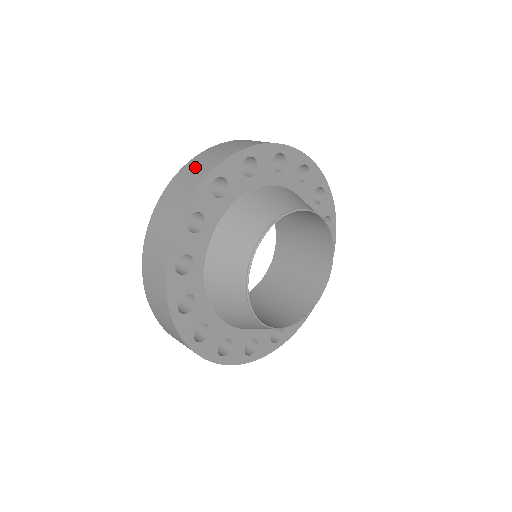
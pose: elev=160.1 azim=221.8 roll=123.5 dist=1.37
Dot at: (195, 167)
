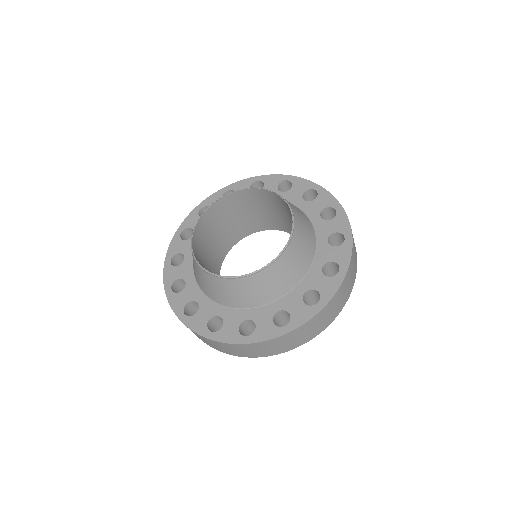
Dot at: occluded
